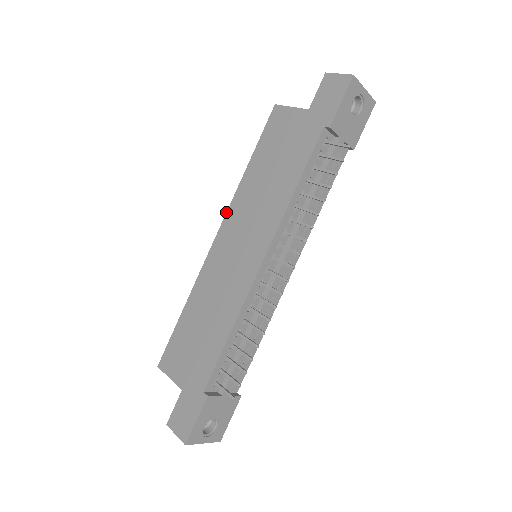
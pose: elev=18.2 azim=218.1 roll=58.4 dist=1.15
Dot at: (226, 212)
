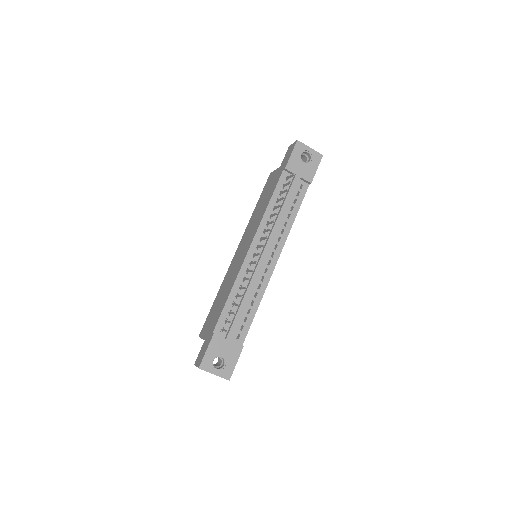
Dot at: (242, 236)
